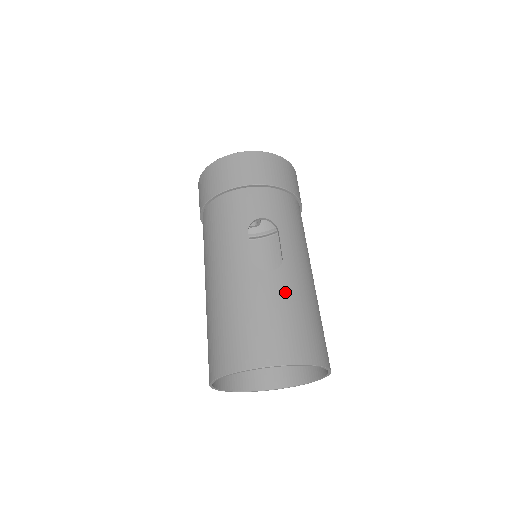
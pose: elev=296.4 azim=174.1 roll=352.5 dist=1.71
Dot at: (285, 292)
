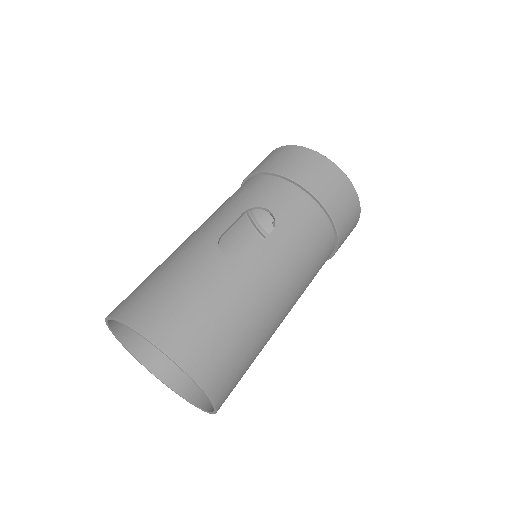
Dot at: (221, 283)
